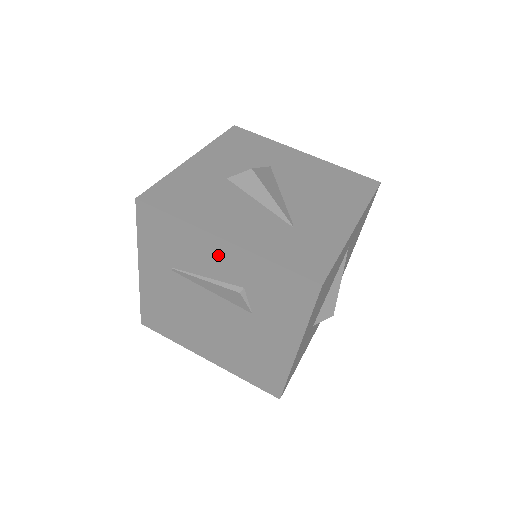
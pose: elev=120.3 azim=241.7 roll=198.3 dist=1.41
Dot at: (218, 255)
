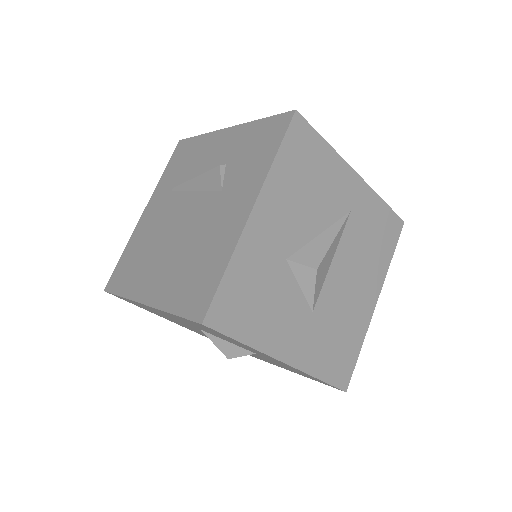
Dot at: (218, 146)
